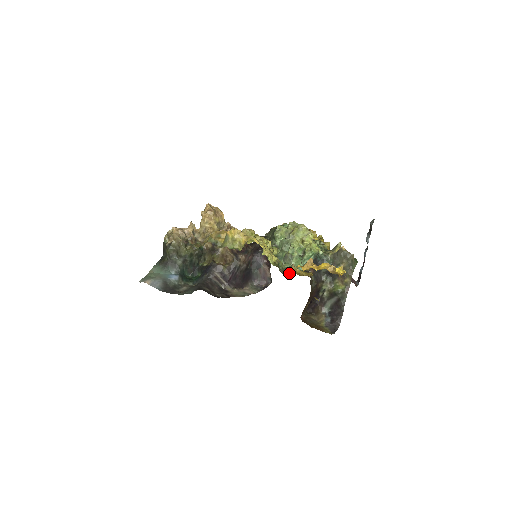
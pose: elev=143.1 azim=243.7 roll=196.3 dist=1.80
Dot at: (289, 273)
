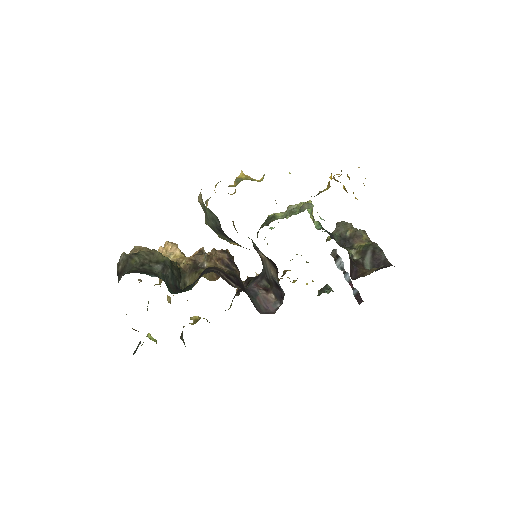
Dot at: (323, 190)
